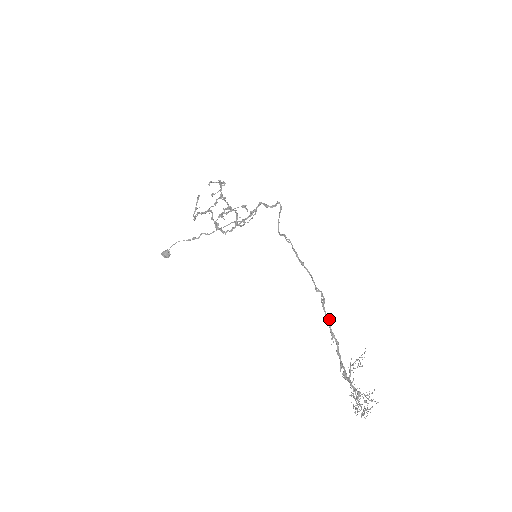
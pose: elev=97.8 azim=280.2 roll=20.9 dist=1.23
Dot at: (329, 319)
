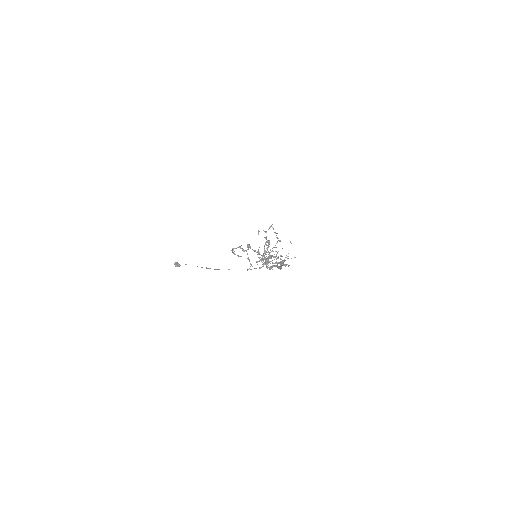
Dot at: (276, 266)
